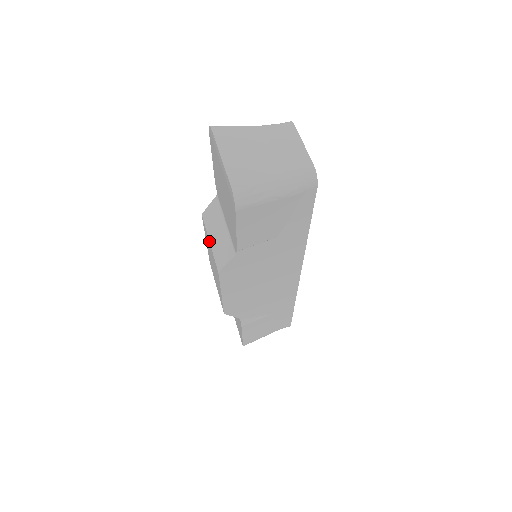
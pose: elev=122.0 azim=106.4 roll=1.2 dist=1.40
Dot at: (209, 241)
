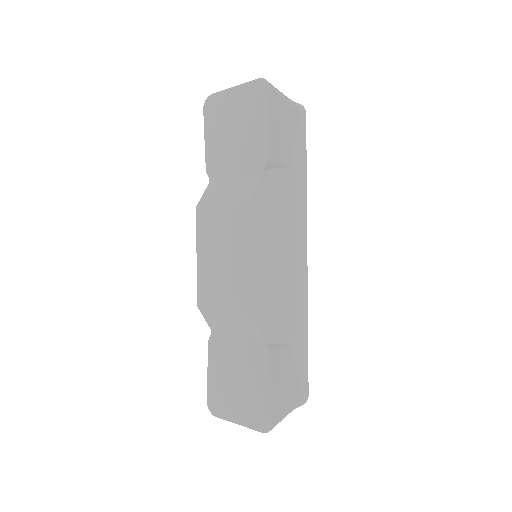
Dot at: (220, 204)
